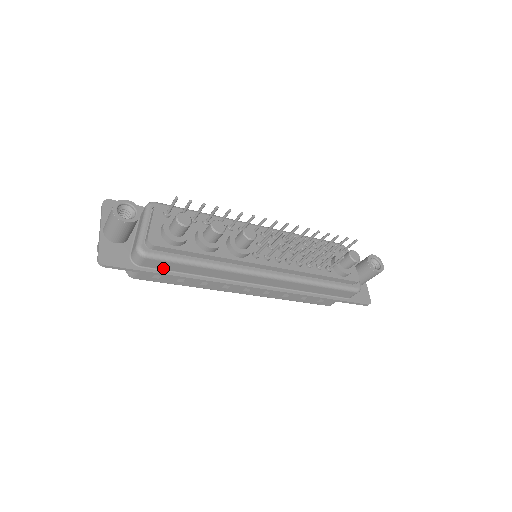
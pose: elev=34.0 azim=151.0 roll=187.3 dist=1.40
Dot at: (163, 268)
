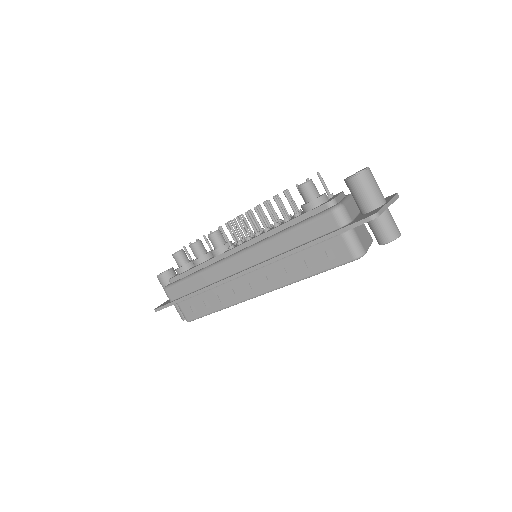
Dot at: (181, 295)
